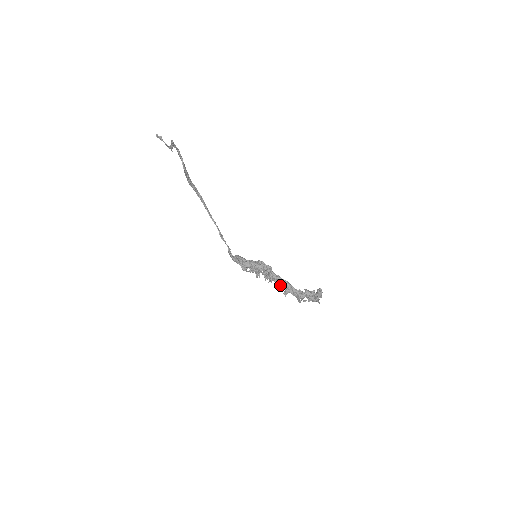
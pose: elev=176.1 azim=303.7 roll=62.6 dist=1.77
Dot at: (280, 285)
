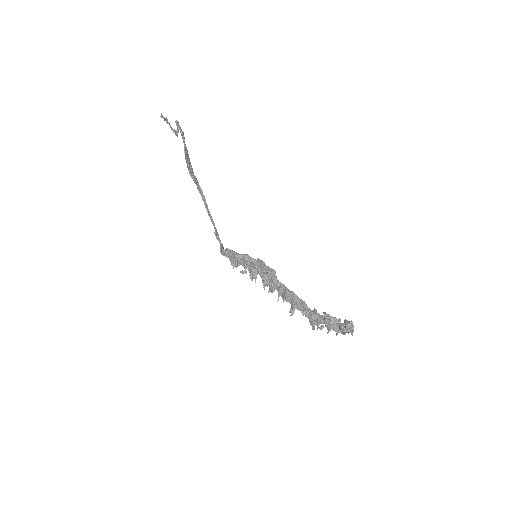
Dot at: (284, 294)
